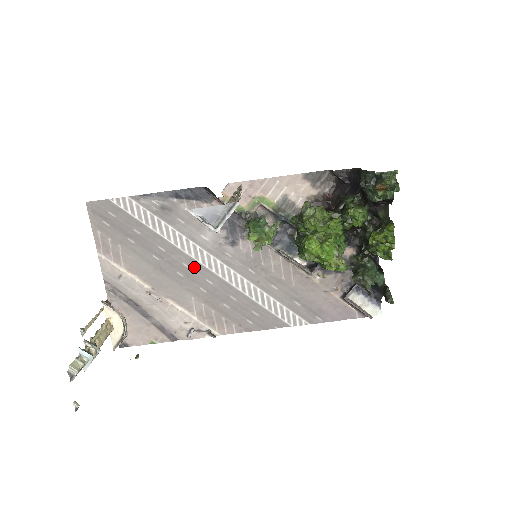
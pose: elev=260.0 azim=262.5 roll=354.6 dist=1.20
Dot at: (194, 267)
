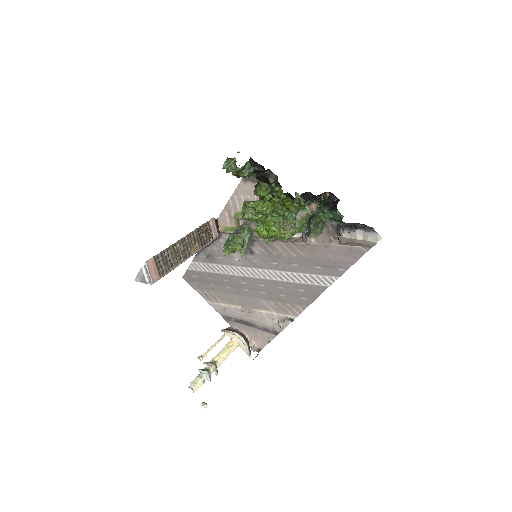
Dot at: (247, 281)
